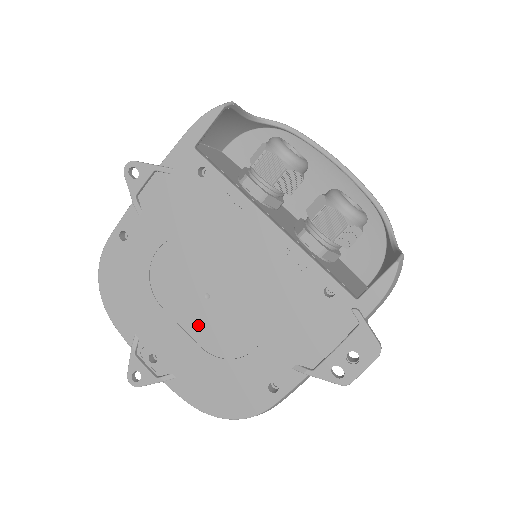
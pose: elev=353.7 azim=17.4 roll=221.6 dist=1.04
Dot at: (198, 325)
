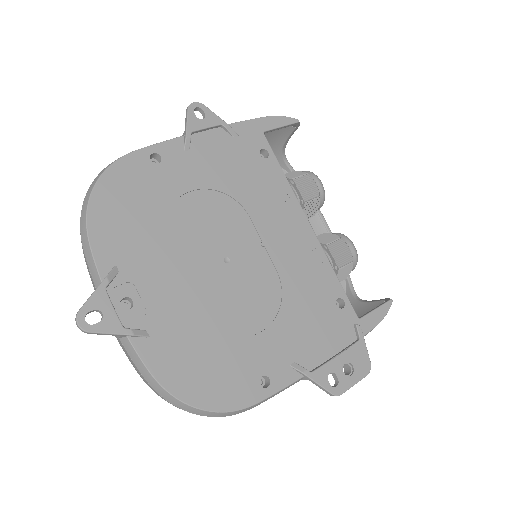
Dot at: (204, 285)
